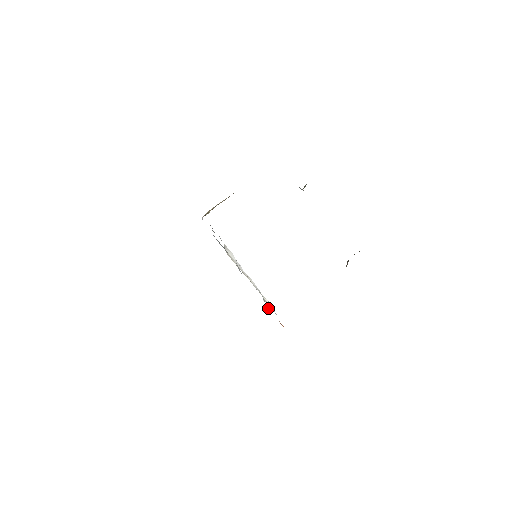
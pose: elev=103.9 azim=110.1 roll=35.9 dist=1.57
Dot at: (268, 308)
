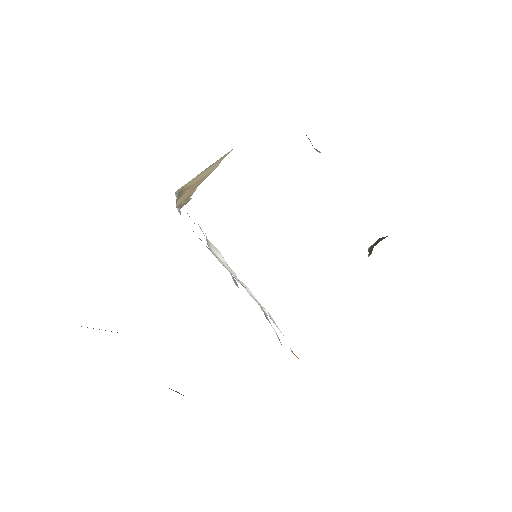
Dot at: (276, 334)
